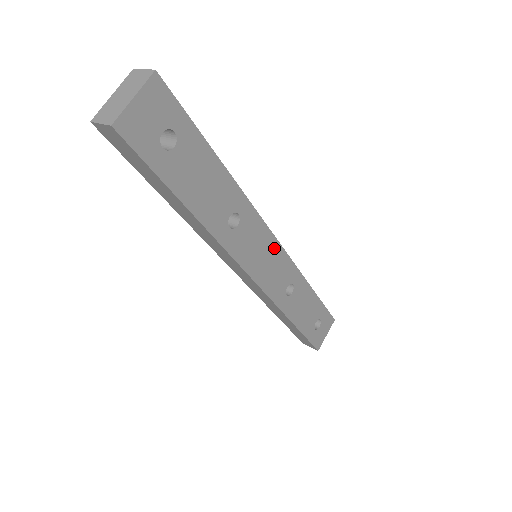
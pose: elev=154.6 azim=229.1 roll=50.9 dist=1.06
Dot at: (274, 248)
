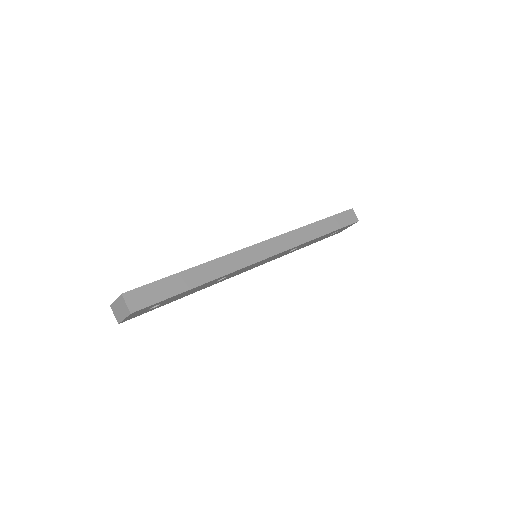
Dot at: (267, 259)
